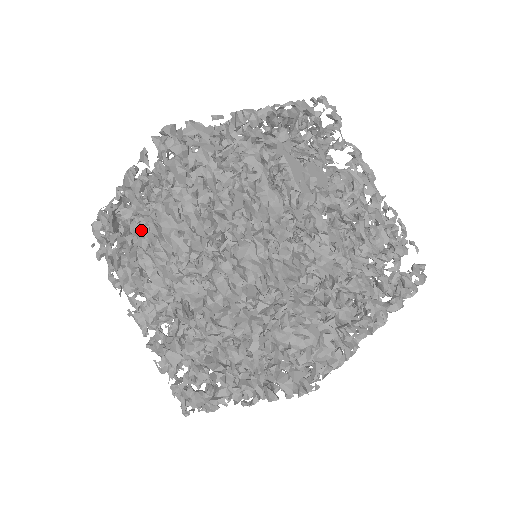
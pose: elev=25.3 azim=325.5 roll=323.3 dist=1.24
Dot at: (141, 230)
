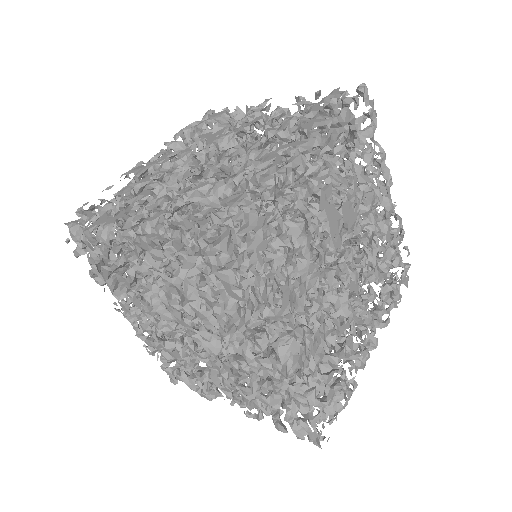
Dot at: (154, 281)
